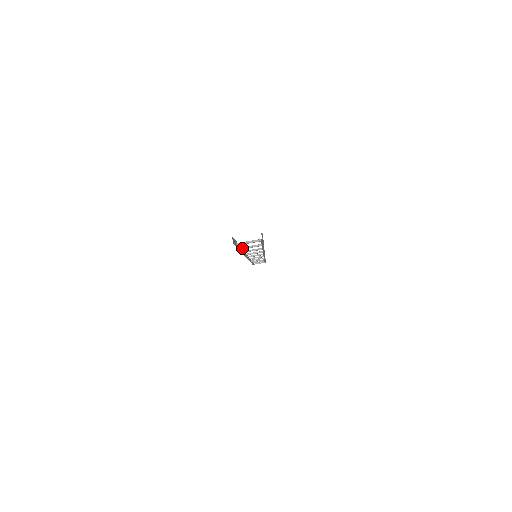
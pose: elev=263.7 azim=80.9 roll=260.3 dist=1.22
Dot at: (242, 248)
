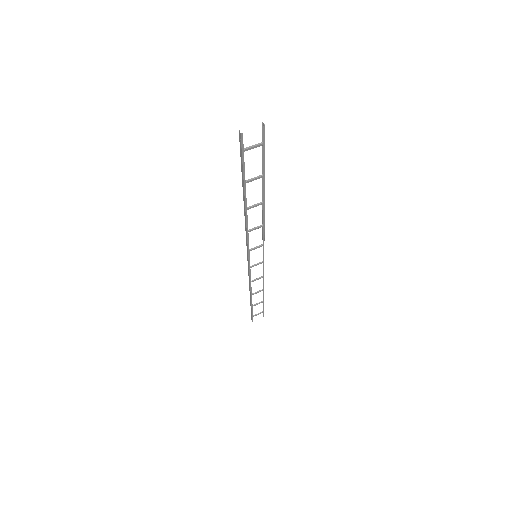
Dot at: (246, 181)
